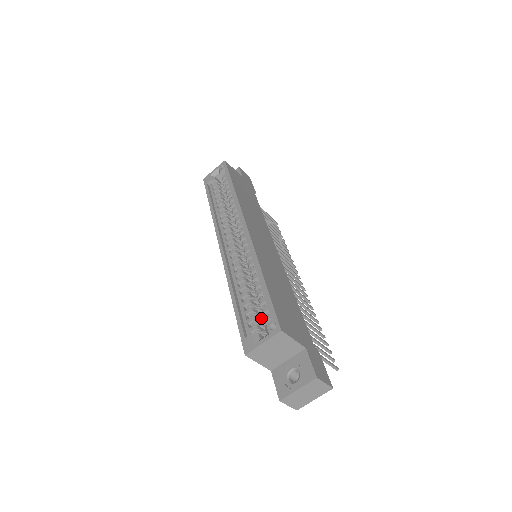
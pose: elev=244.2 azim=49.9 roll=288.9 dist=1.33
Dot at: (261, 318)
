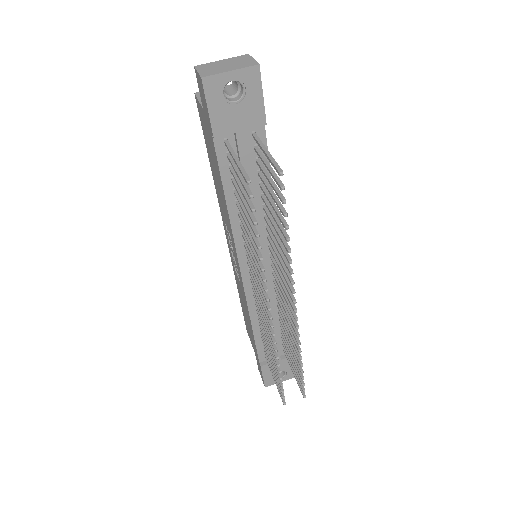
Dot at: occluded
